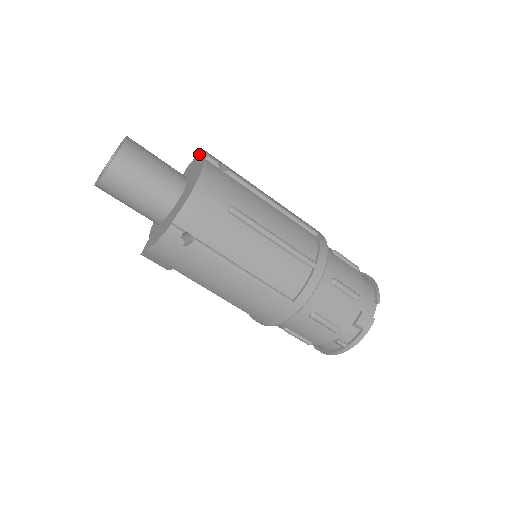
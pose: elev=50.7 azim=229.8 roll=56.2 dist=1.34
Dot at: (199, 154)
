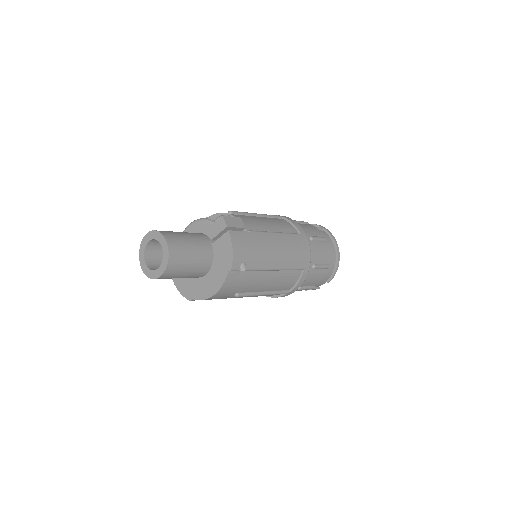
Dot at: (229, 244)
